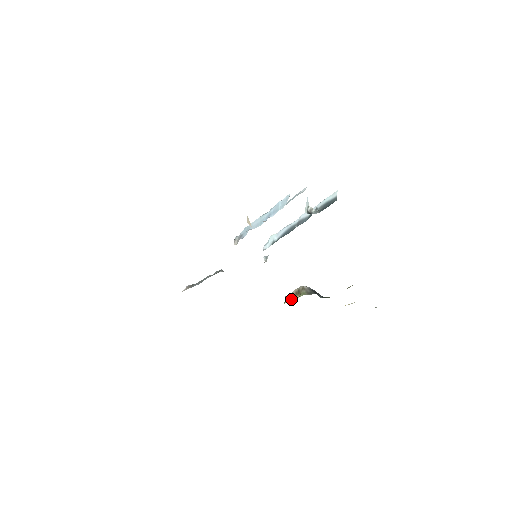
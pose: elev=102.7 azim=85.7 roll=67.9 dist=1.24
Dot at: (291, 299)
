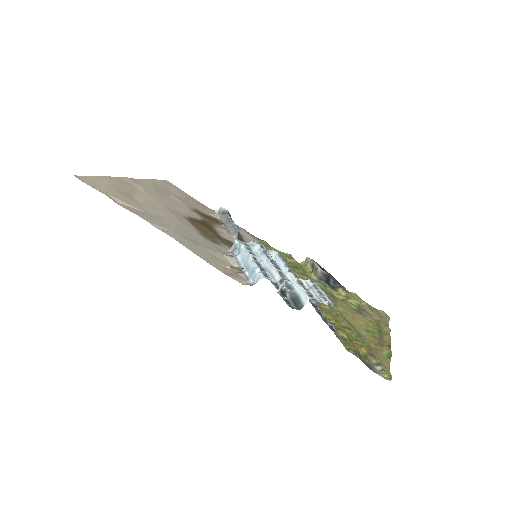
Dot at: (306, 266)
